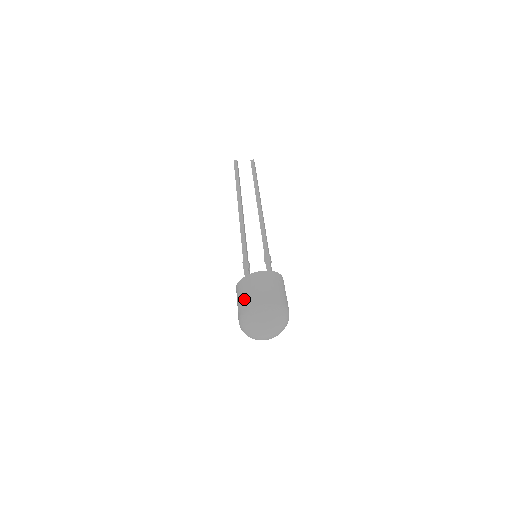
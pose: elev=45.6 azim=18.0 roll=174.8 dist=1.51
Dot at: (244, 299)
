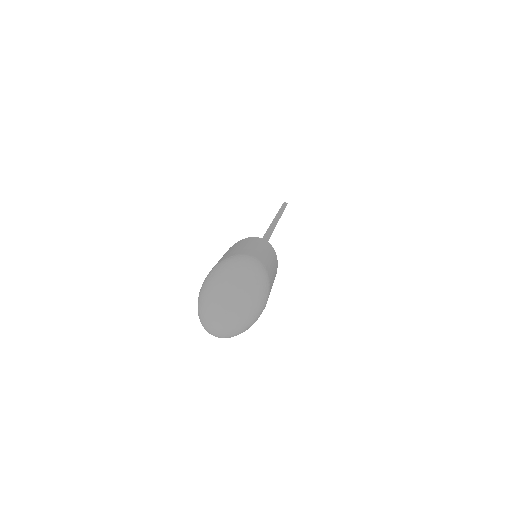
Dot at: occluded
